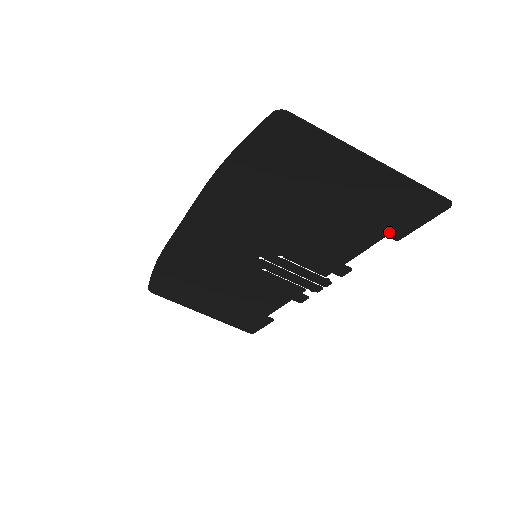
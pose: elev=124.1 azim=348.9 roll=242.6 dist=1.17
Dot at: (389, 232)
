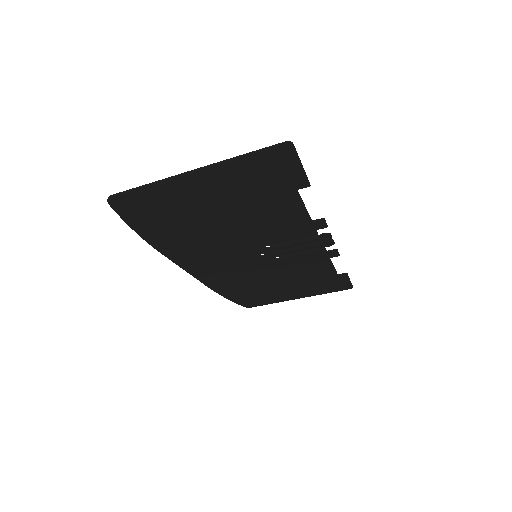
Dot at: (293, 187)
